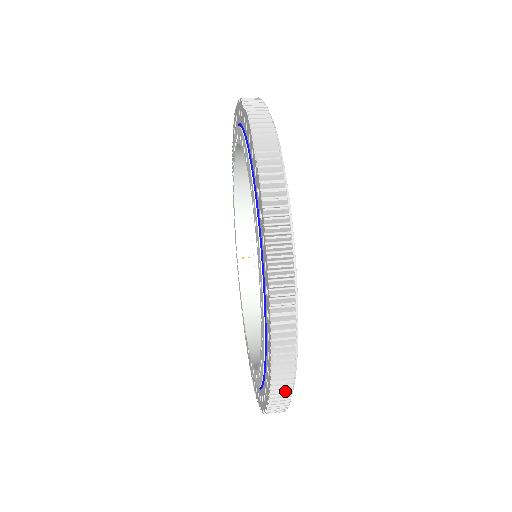
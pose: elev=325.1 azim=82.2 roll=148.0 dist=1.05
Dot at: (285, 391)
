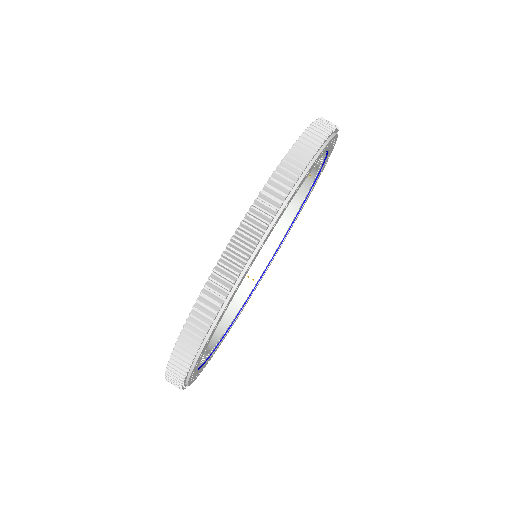
Dot at: occluded
